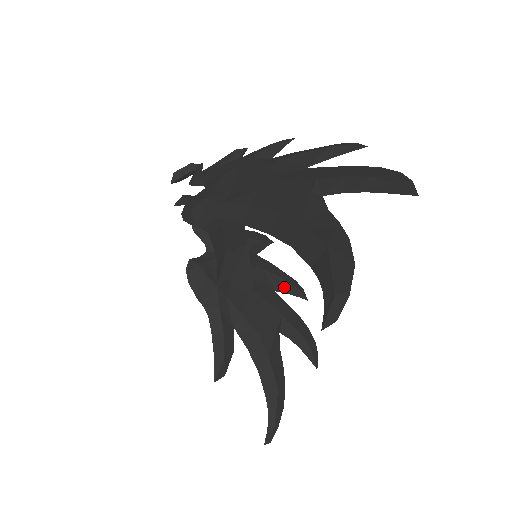
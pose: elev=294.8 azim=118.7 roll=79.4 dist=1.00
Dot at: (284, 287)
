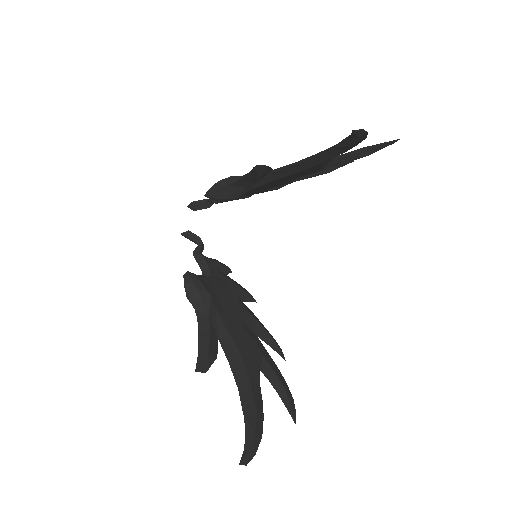
Dot at: (265, 336)
